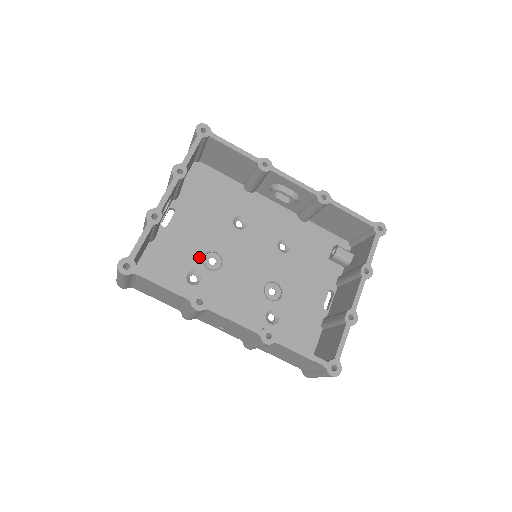
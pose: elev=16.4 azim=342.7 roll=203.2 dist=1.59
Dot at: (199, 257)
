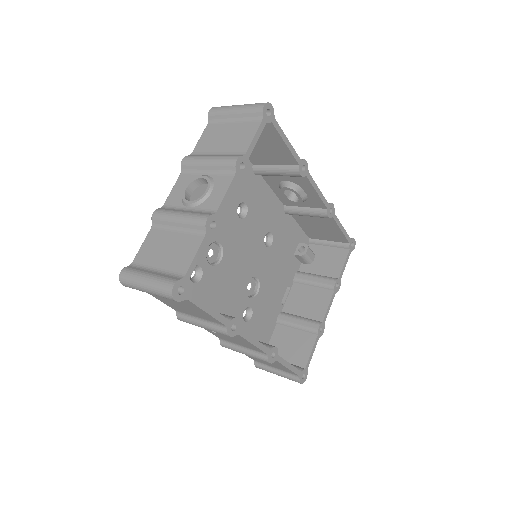
Dot at: (204, 249)
